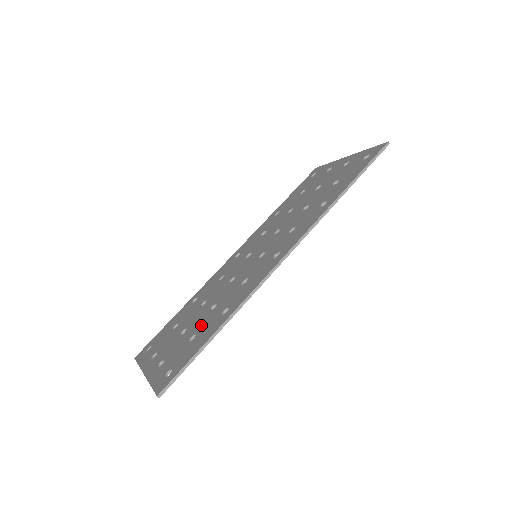
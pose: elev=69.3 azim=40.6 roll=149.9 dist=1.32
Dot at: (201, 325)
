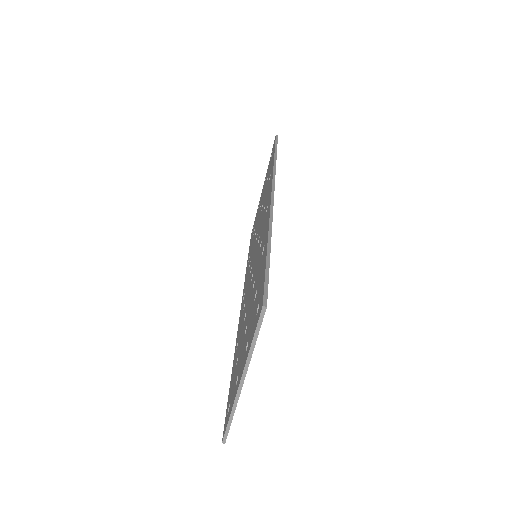
Dot at: (254, 290)
